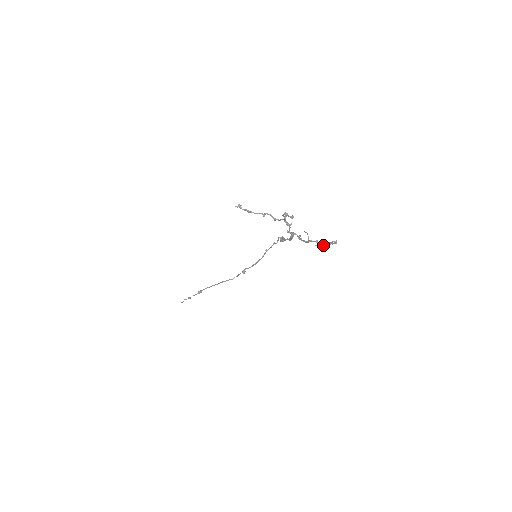
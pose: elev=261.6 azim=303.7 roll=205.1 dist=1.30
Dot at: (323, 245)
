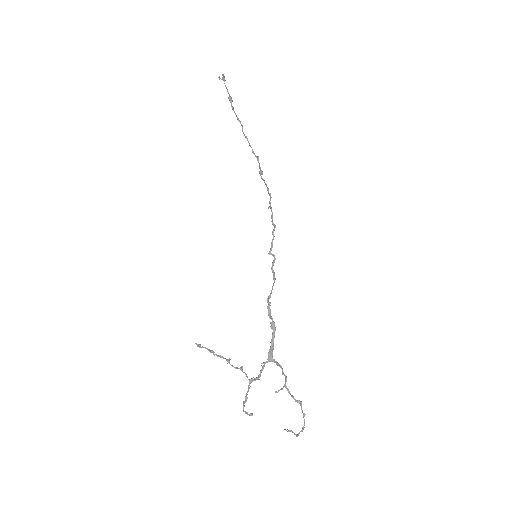
Dot at: (291, 431)
